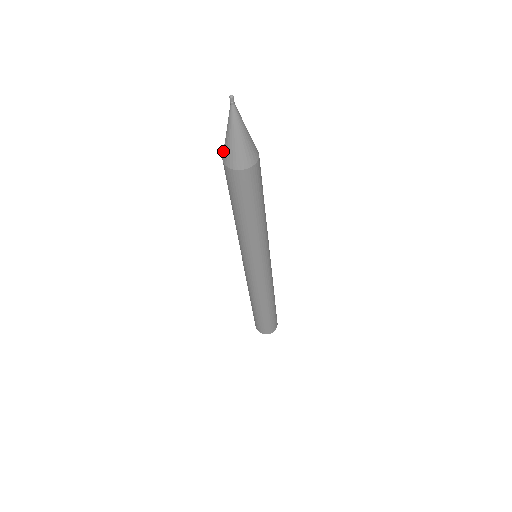
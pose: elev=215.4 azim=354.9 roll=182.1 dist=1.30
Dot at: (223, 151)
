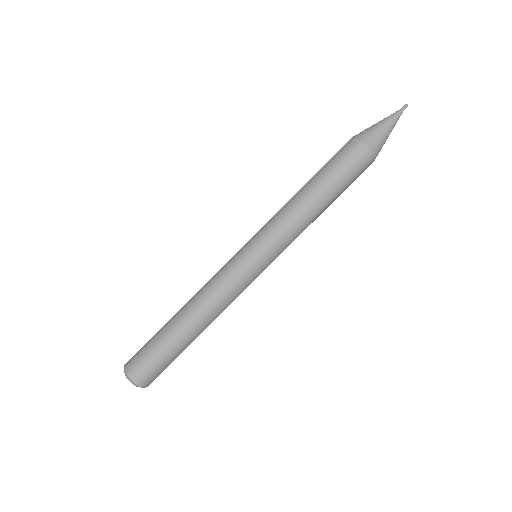
Dot at: occluded
